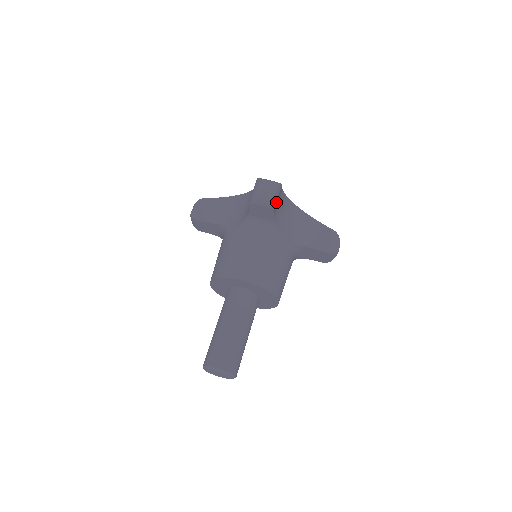
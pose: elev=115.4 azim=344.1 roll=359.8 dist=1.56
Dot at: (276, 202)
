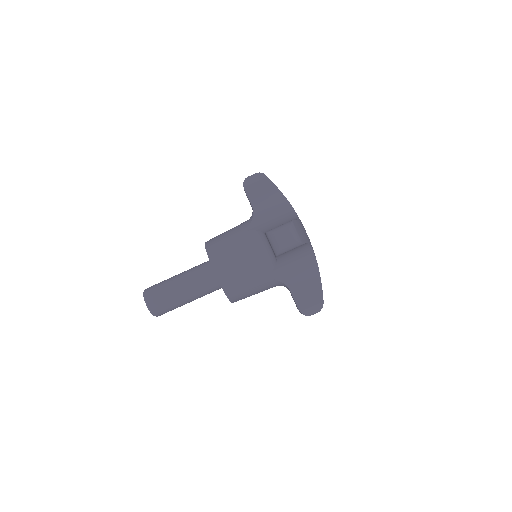
Dot at: occluded
